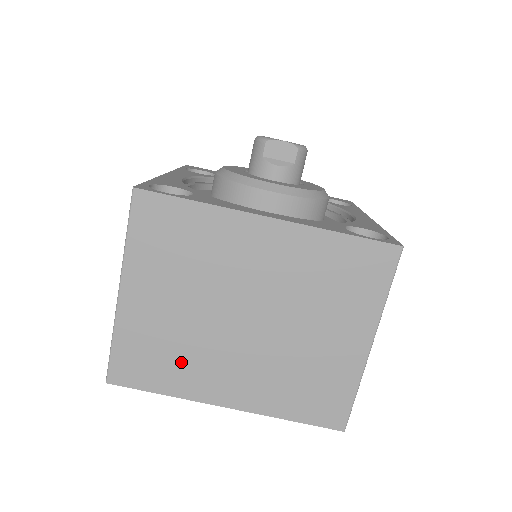
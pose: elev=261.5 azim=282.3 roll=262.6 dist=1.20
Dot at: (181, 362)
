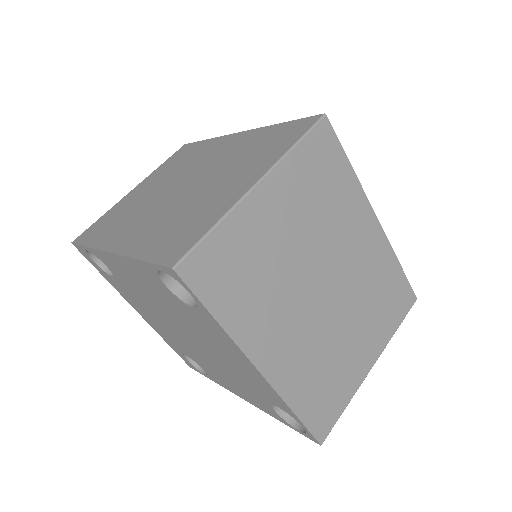
Dot at: (256, 295)
